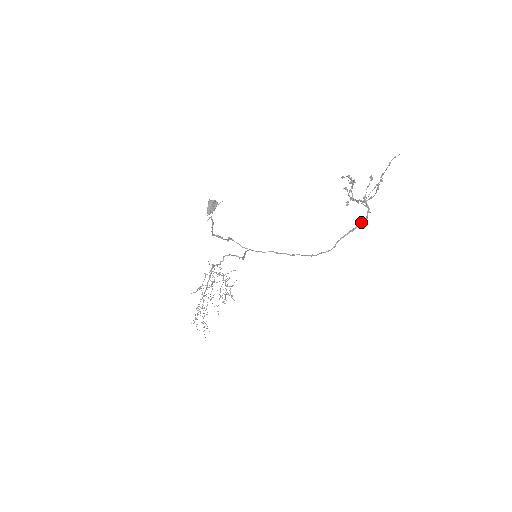
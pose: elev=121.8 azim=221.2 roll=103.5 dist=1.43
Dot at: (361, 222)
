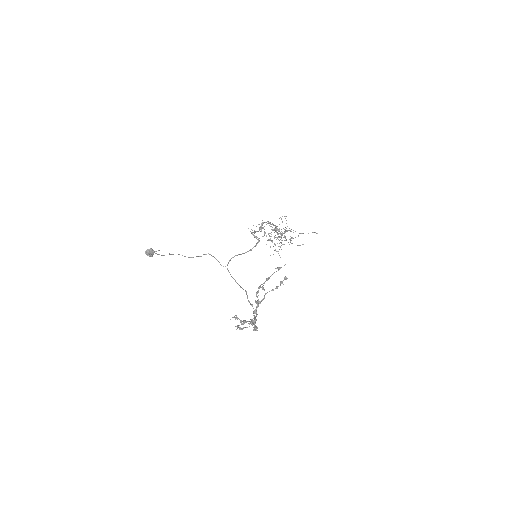
Dot at: occluded
